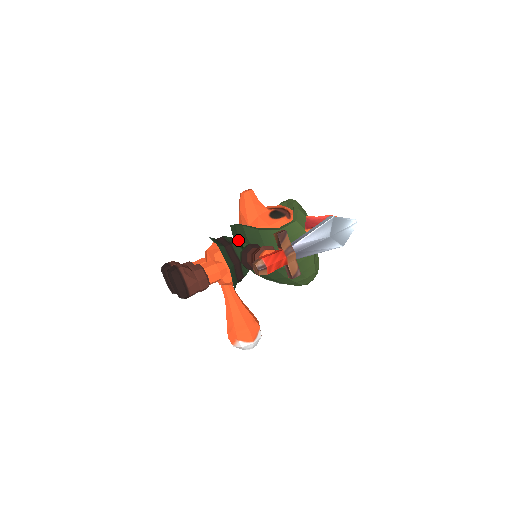
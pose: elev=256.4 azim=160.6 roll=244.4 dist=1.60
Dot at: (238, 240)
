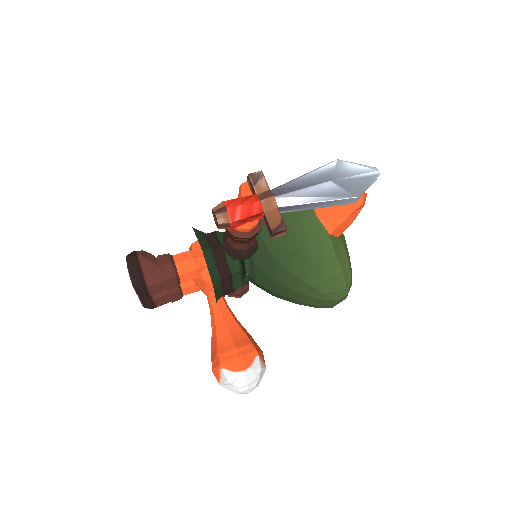
Dot at: occluded
